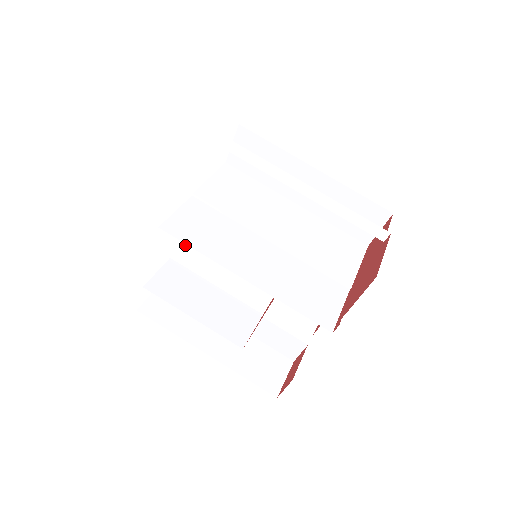
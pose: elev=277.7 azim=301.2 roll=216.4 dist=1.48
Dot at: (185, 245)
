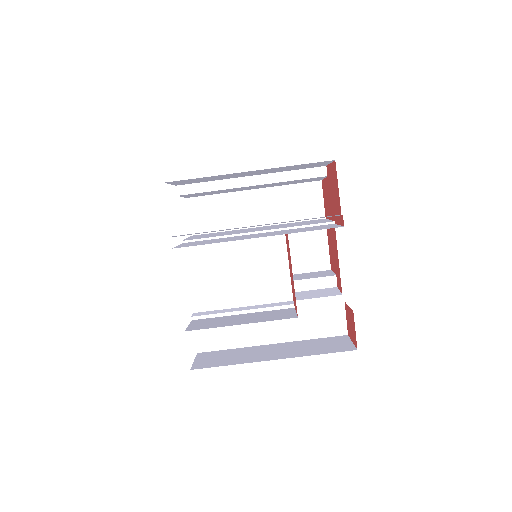
Dot at: (198, 299)
